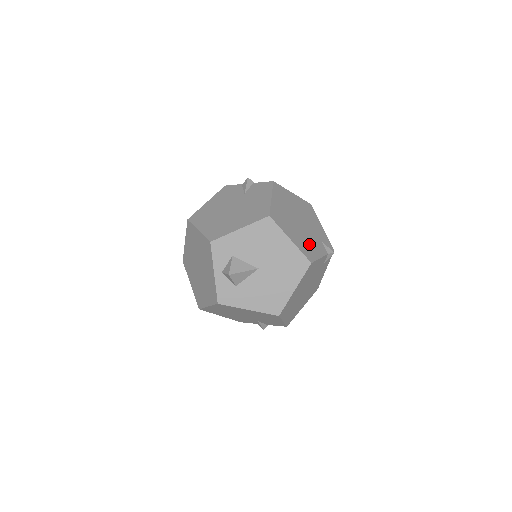
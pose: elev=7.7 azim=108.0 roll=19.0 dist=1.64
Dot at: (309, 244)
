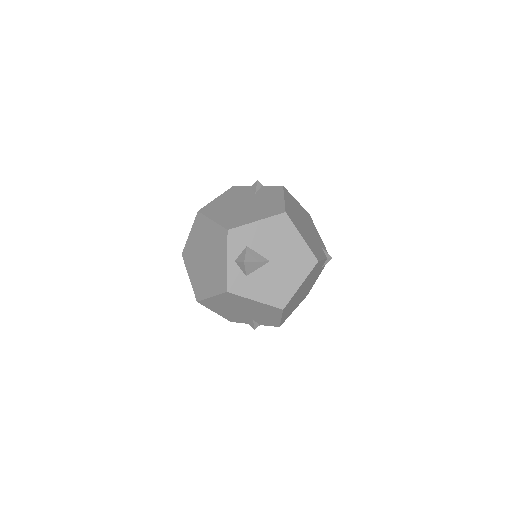
Dot at: (314, 245)
